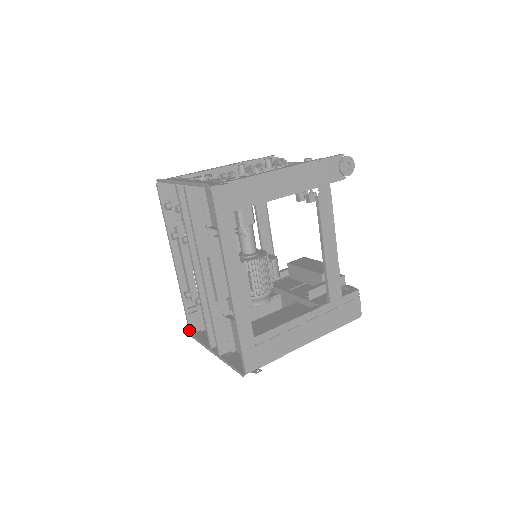
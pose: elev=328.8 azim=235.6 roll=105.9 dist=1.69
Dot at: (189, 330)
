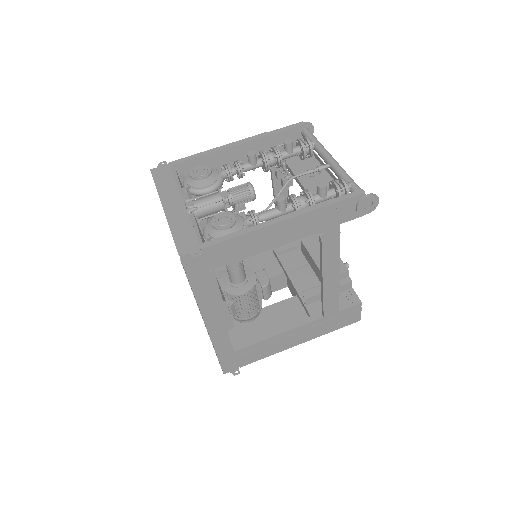
Dot at: occluded
